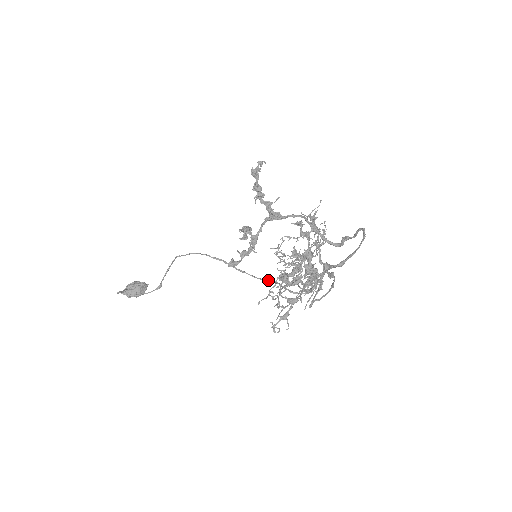
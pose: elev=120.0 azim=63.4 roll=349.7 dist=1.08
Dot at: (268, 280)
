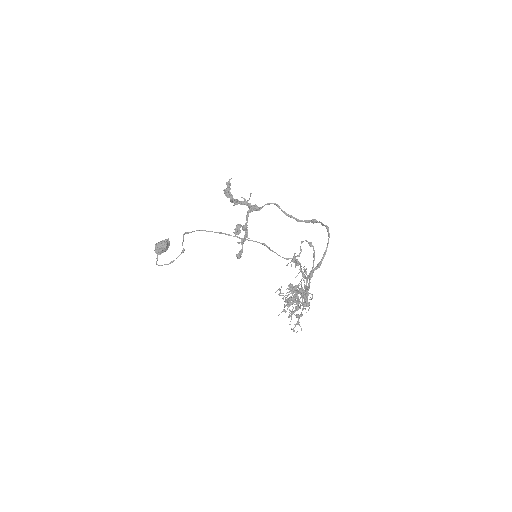
Dot at: occluded
